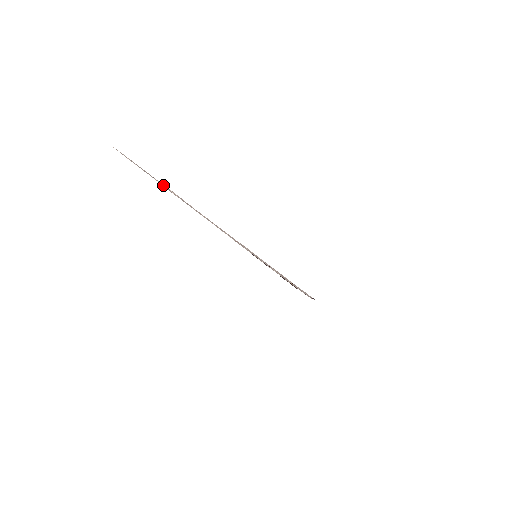
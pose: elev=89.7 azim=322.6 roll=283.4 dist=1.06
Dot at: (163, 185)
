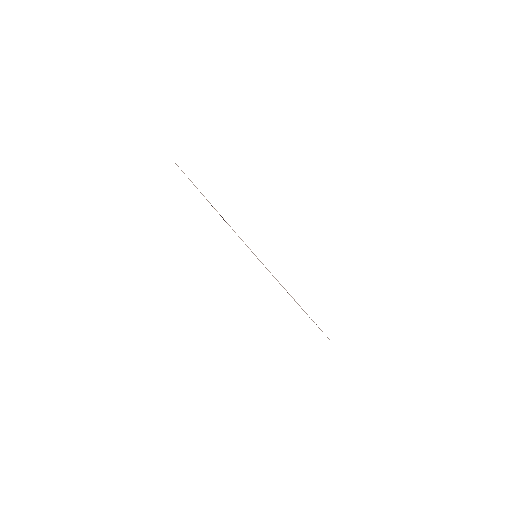
Dot at: occluded
